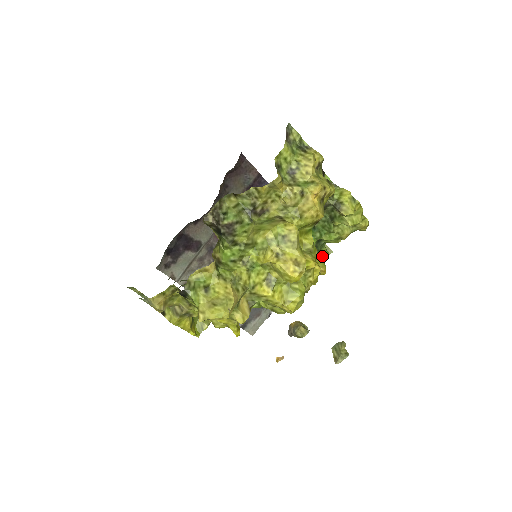
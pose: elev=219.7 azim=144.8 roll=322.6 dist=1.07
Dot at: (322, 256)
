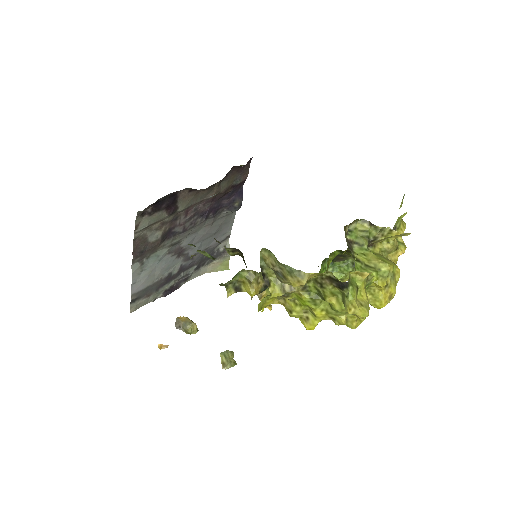
Dot at: occluded
